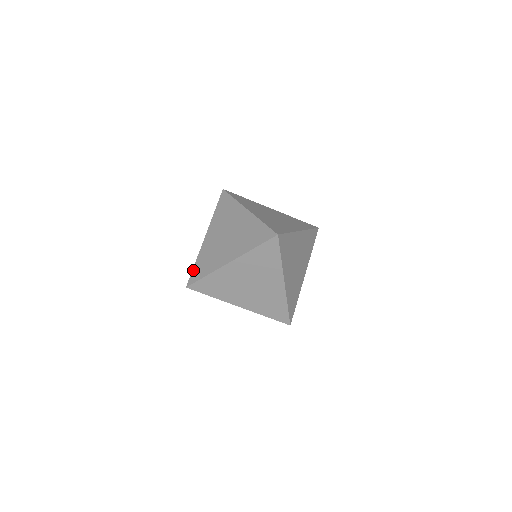
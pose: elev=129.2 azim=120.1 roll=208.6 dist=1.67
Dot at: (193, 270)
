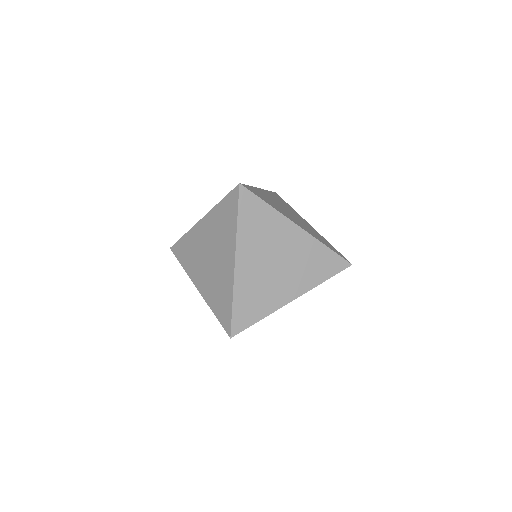
Dot at: occluded
